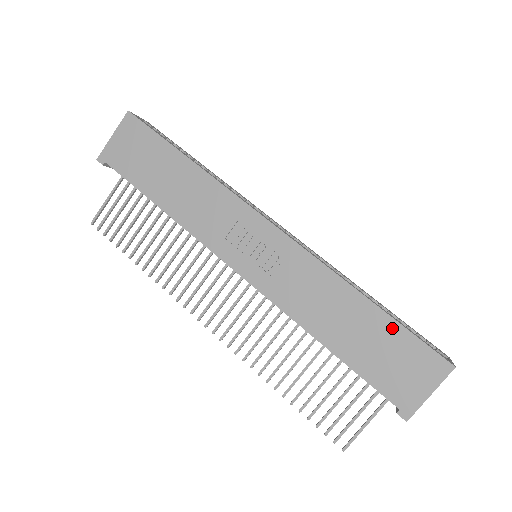
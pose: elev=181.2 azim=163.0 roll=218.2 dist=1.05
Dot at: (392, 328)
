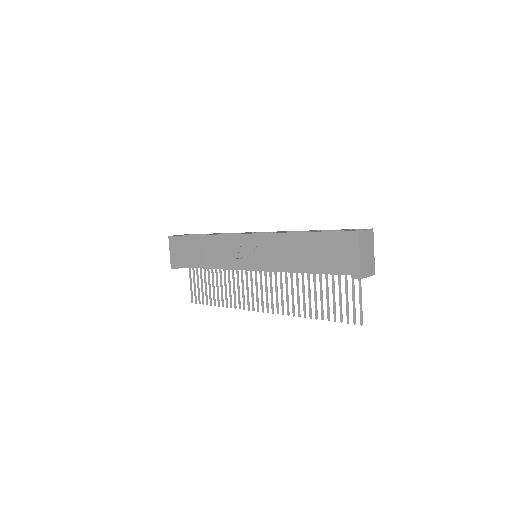
Dot at: (320, 237)
